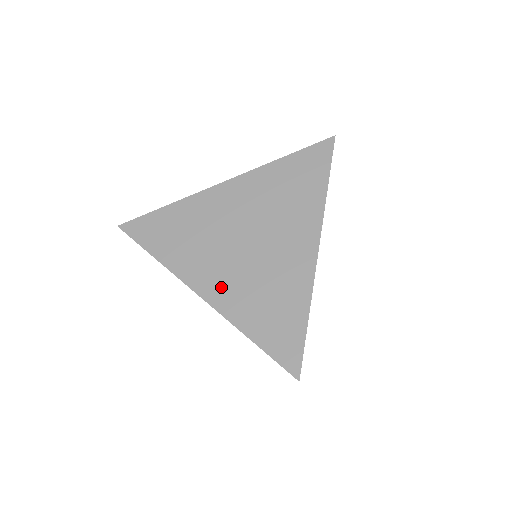
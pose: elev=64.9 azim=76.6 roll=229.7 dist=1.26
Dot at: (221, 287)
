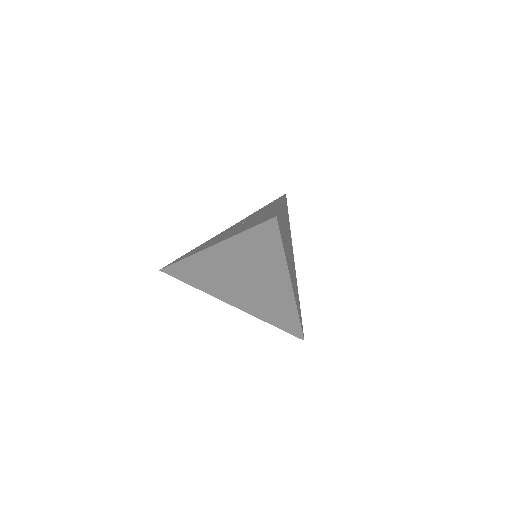
Dot at: (241, 302)
